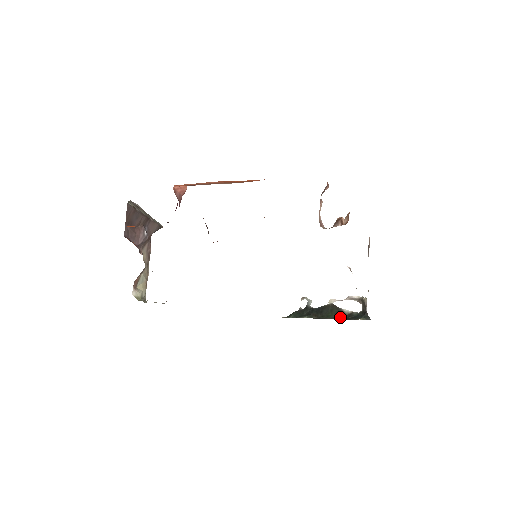
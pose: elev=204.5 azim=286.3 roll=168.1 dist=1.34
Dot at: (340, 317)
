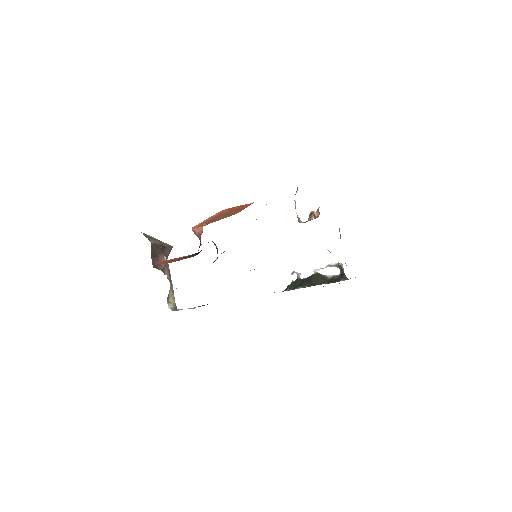
Dot at: (325, 282)
